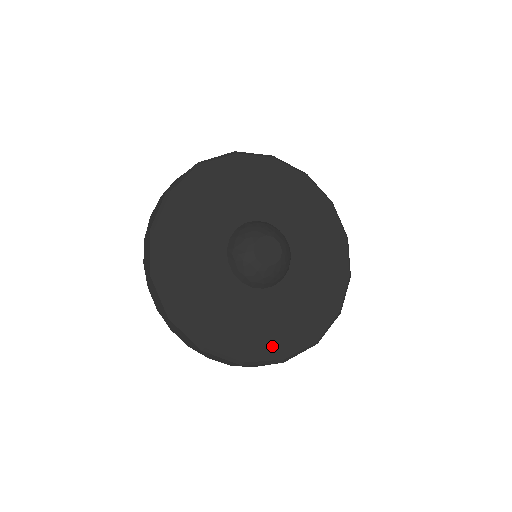
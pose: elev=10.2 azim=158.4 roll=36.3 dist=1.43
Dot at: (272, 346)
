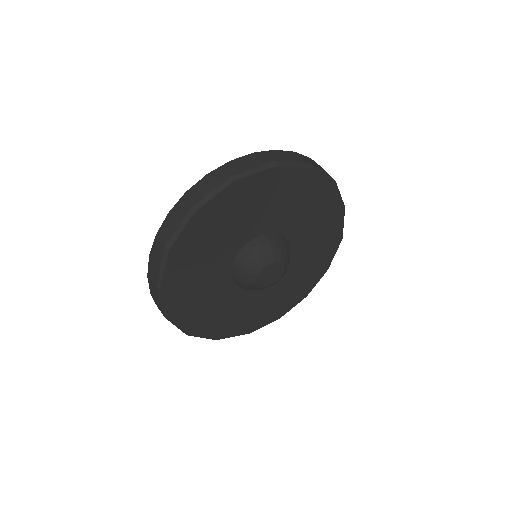
Dot at: (316, 275)
